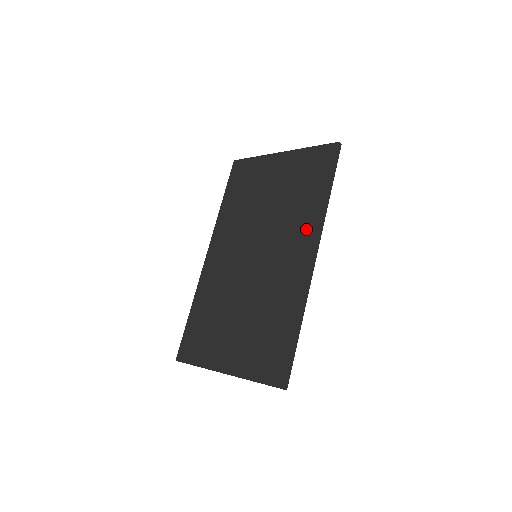
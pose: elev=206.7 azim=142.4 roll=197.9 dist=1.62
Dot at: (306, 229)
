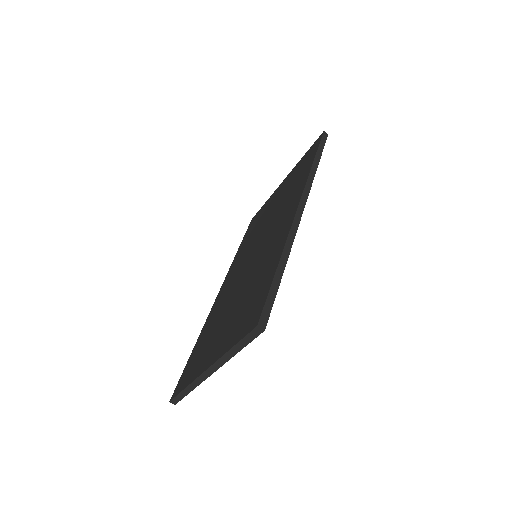
Dot at: (295, 196)
